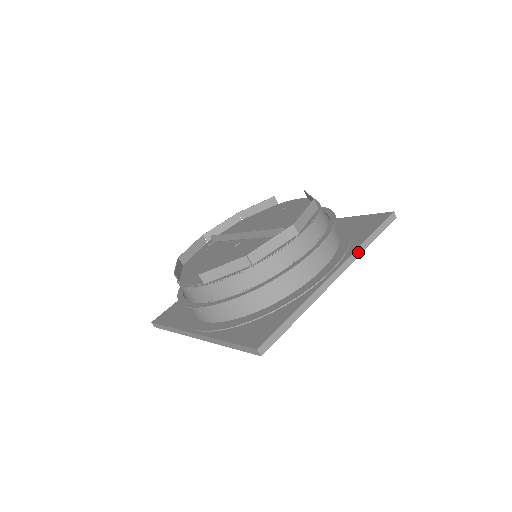
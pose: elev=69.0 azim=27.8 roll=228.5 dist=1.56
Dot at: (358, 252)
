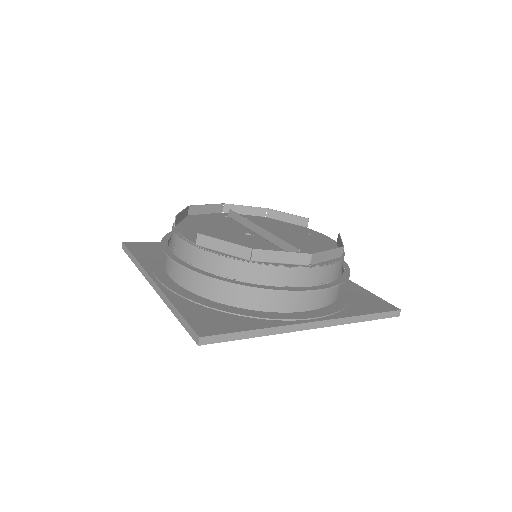
Dot at: (347, 320)
